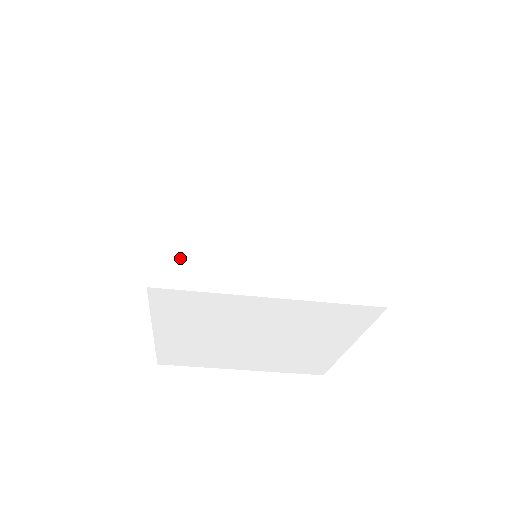
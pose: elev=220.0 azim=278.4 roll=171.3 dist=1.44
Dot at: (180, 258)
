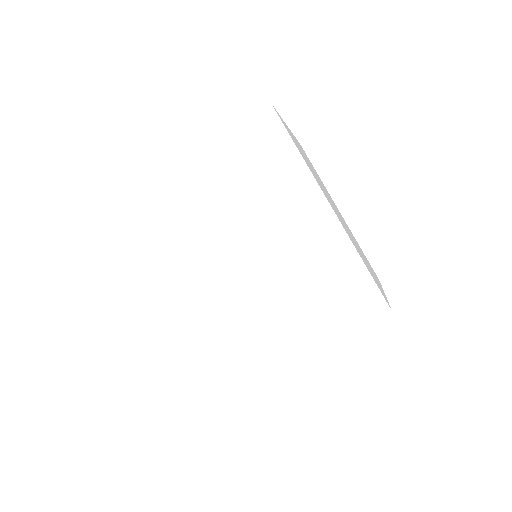
Dot at: (200, 373)
